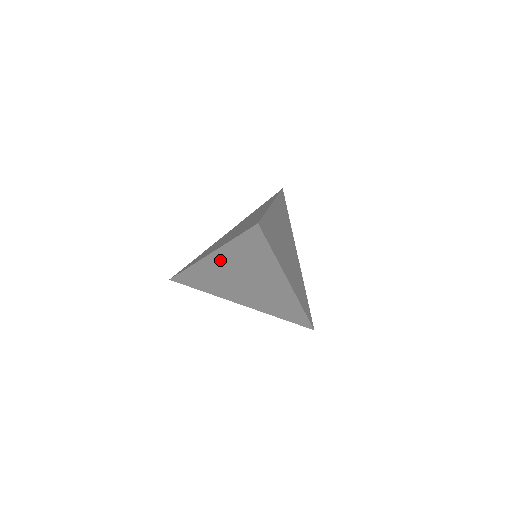
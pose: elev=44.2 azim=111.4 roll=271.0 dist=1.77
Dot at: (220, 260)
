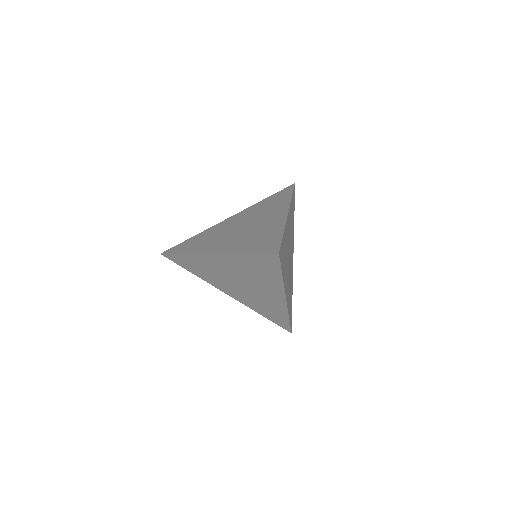
Dot at: (223, 261)
